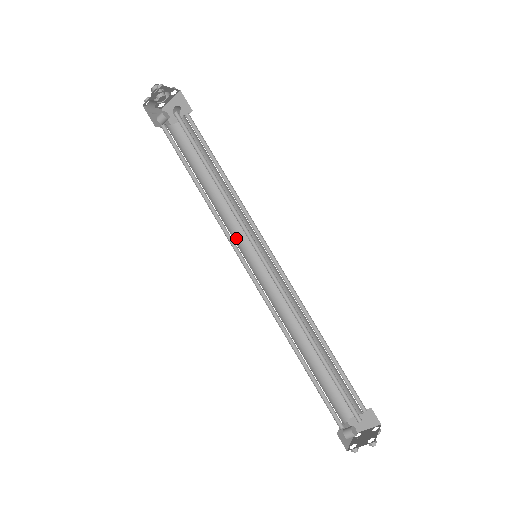
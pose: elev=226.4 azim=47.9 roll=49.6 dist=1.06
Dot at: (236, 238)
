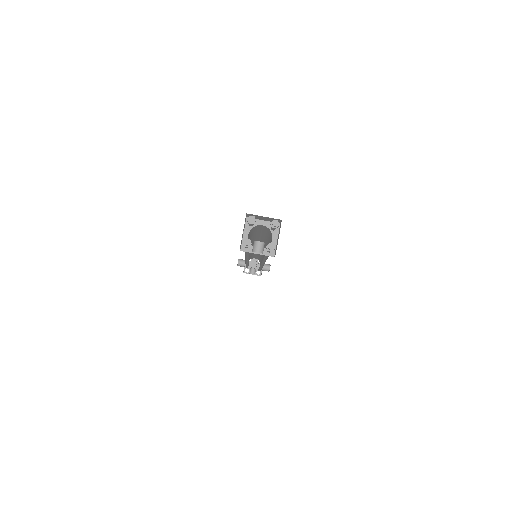
Dot at: occluded
